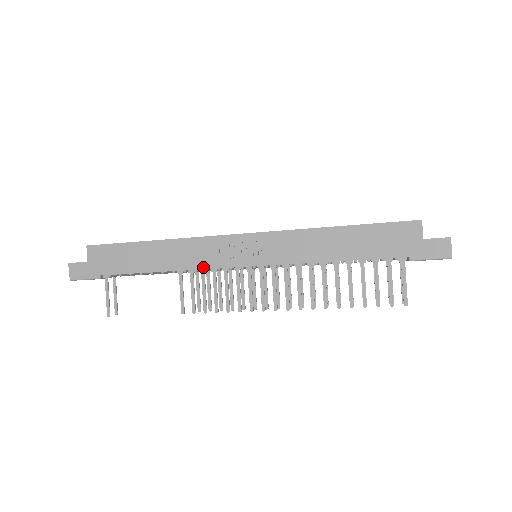
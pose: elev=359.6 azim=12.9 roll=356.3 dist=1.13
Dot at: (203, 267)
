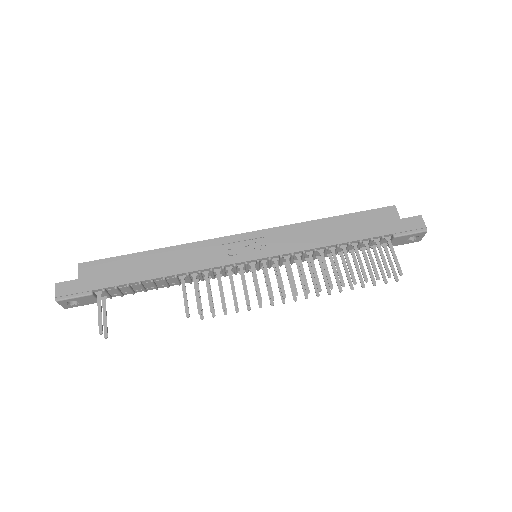
Dot at: (207, 267)
